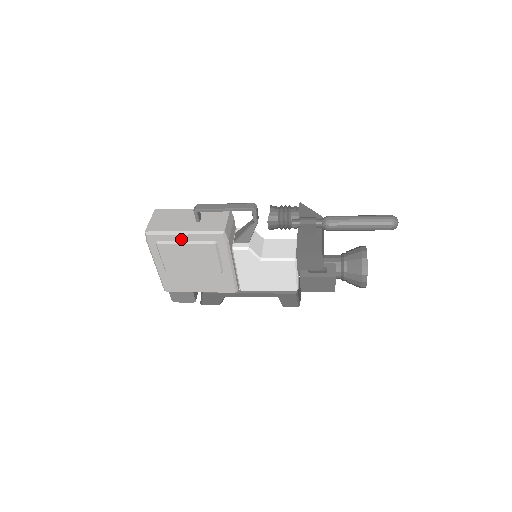
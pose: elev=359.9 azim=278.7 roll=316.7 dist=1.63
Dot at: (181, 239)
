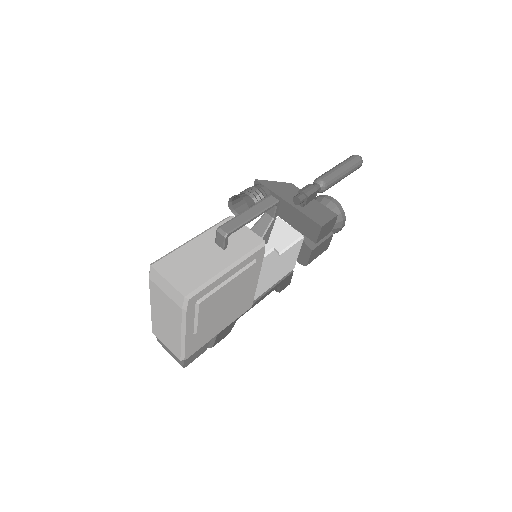
Dot at: (224, 279)
